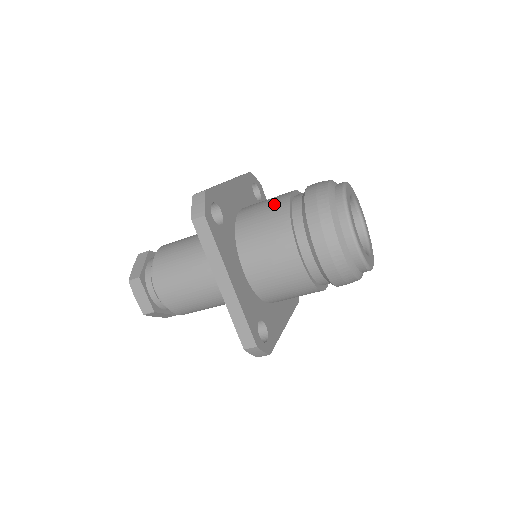
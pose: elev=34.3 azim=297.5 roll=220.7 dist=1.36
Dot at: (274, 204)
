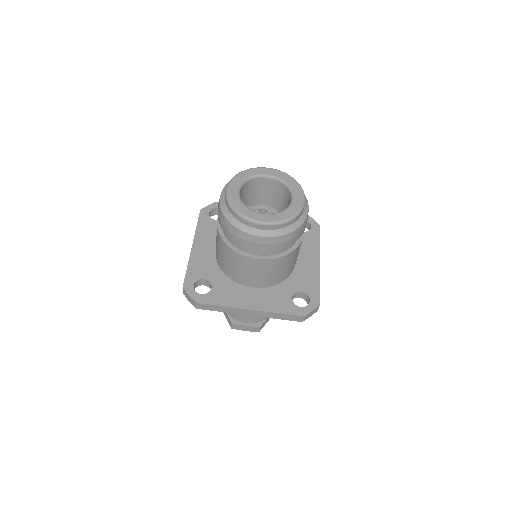
Dot at: (218, 242)
